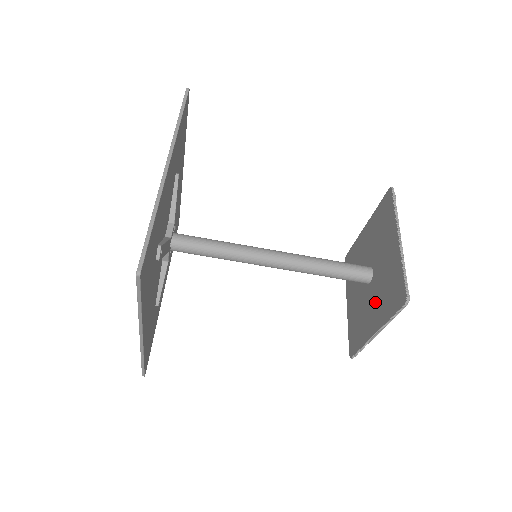
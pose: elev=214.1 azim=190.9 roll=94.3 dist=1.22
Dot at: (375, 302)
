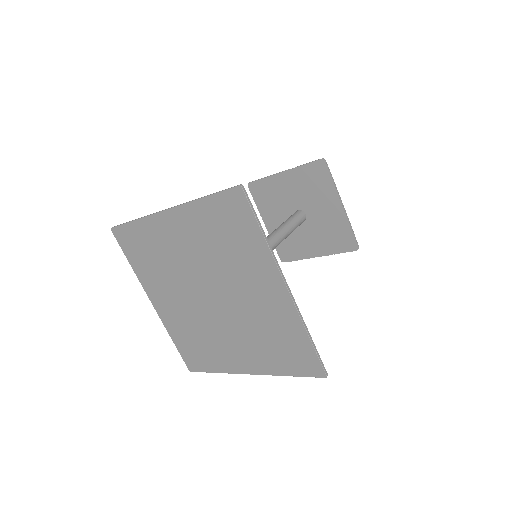
Dot at: (315, 237)
